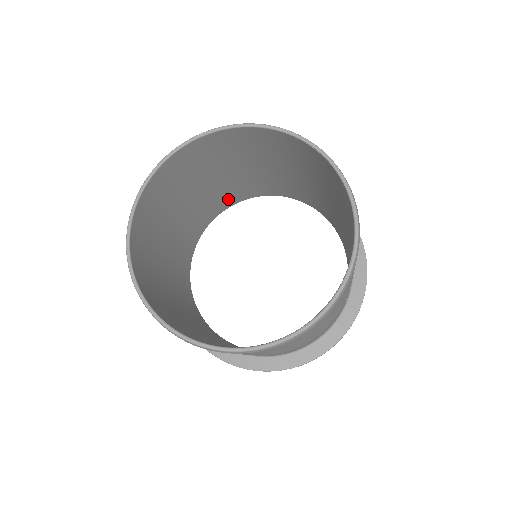
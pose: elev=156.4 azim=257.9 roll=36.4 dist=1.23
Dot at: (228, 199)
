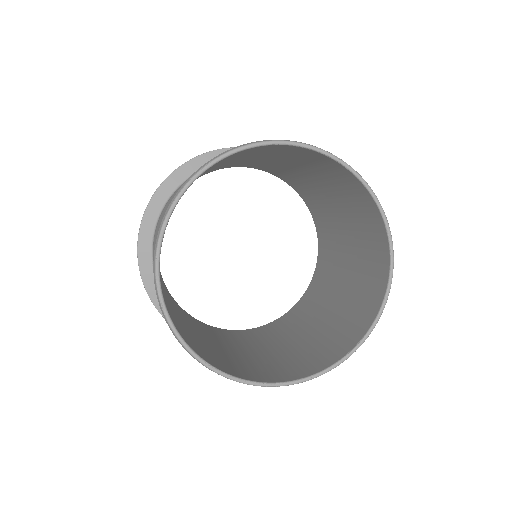
Dot at: occluded
